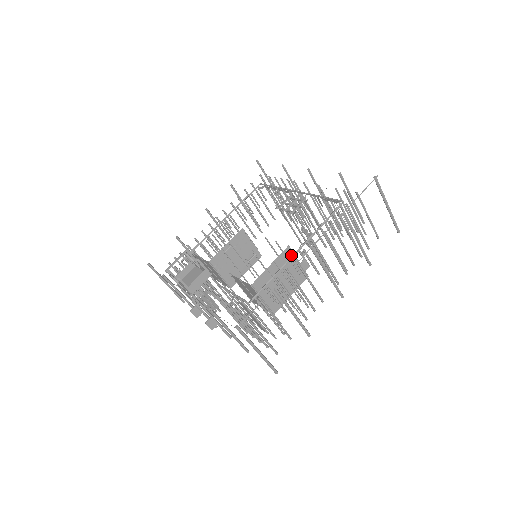
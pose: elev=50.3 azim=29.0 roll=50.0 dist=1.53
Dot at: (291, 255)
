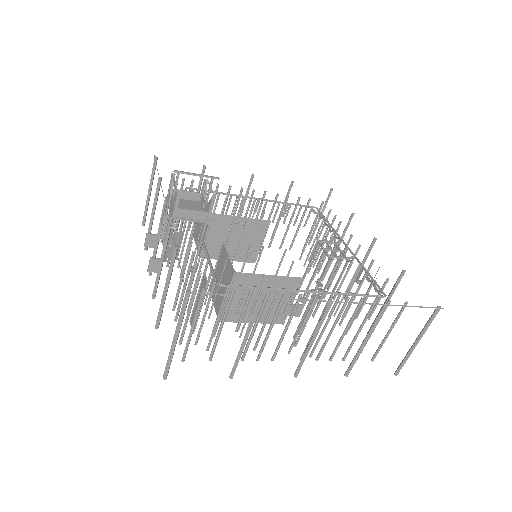
Dot at: (295, 288)
